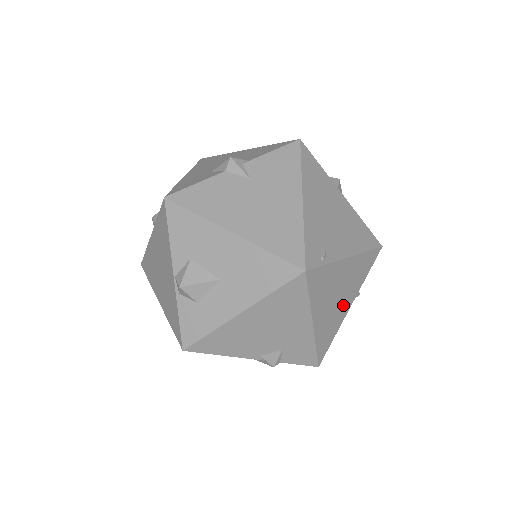
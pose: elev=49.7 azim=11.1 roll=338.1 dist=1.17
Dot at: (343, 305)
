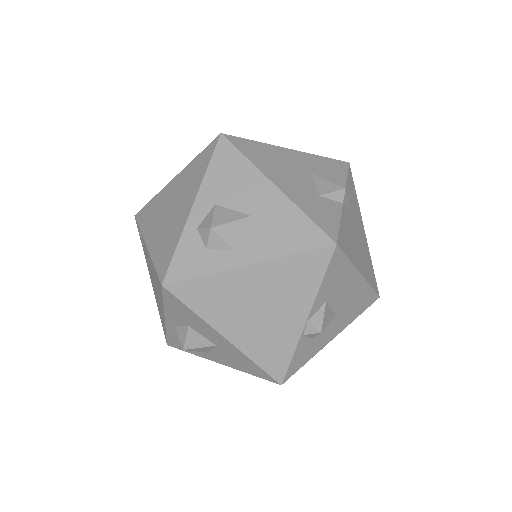
Dot at: occluded
